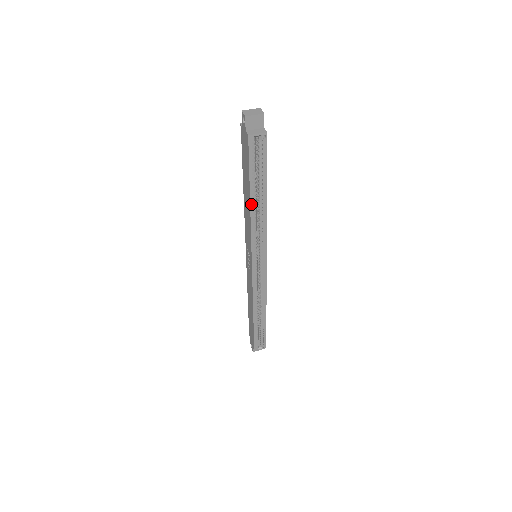
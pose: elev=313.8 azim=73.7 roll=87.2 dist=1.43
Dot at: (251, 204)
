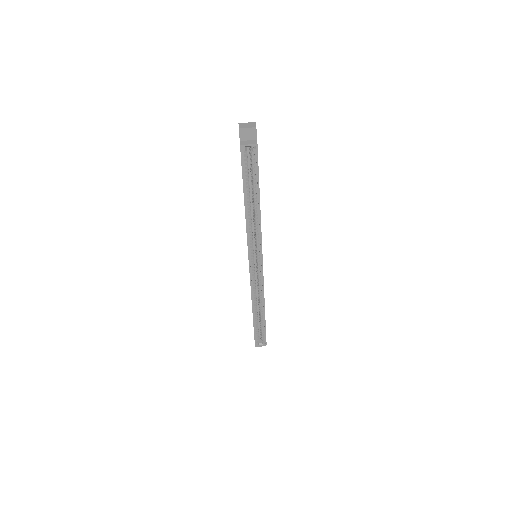
Dot at: (245, 207)
